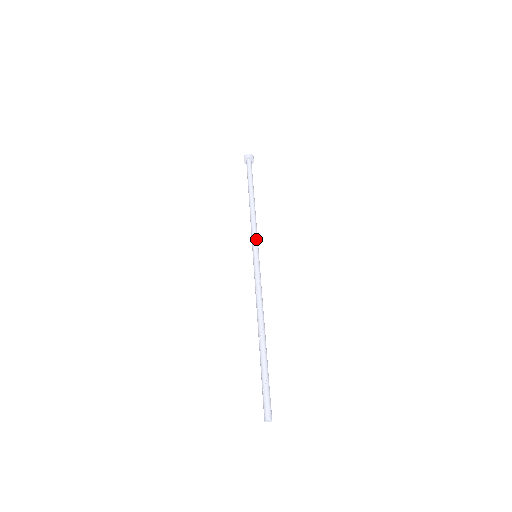
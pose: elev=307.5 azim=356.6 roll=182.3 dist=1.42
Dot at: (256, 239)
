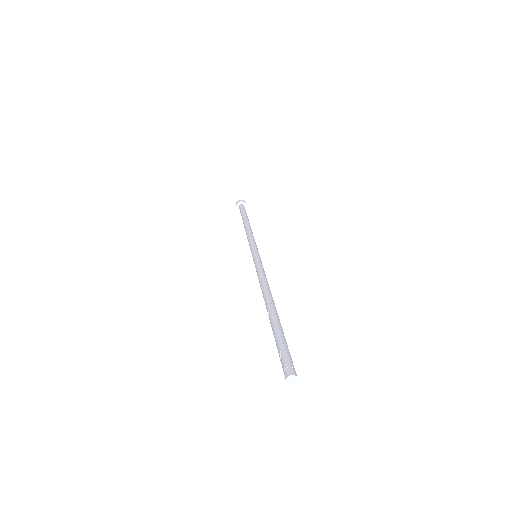
Dot at: (256, 245)
